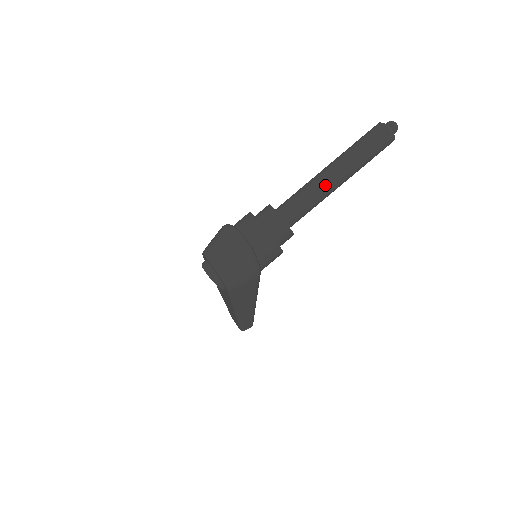
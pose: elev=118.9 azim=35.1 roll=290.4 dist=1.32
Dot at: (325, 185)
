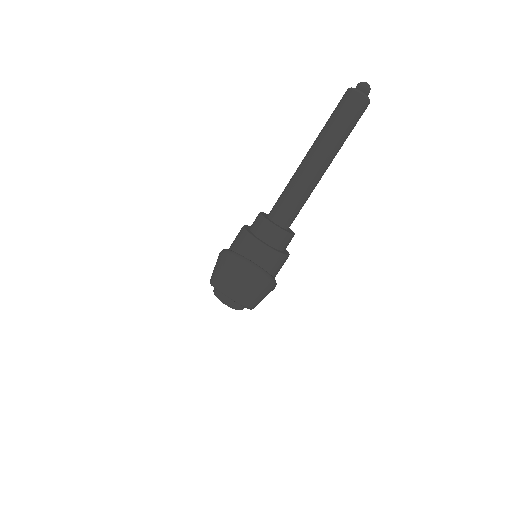
Dot at: (314, 179)
